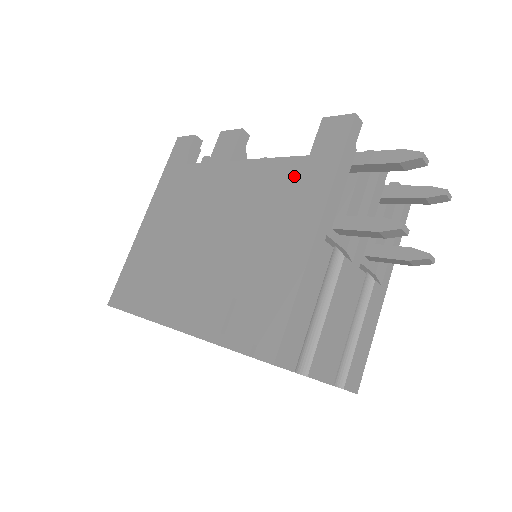
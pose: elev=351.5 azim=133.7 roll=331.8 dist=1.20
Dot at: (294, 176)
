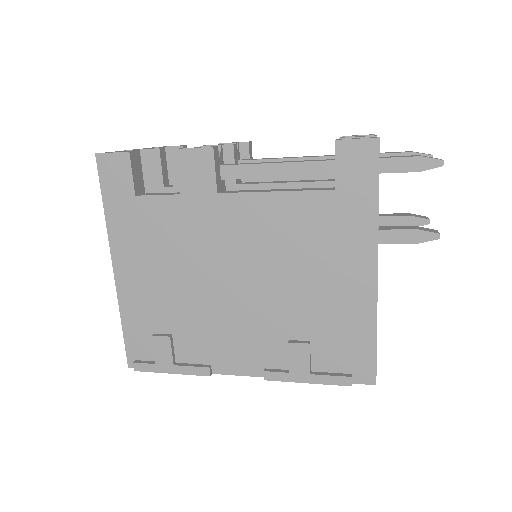
Dot at: (325, 214)
